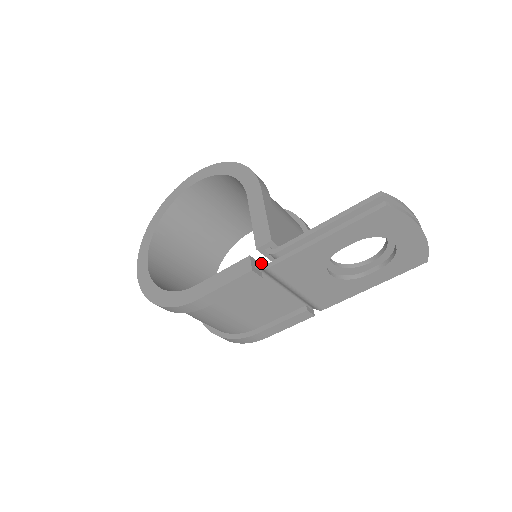
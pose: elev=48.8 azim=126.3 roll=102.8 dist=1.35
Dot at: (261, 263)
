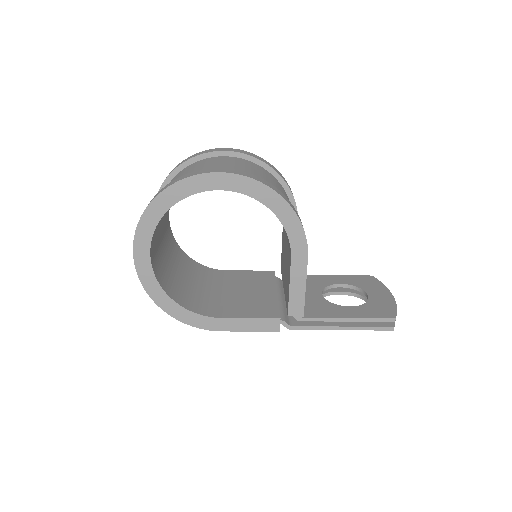
Dot at: (286, 323)
